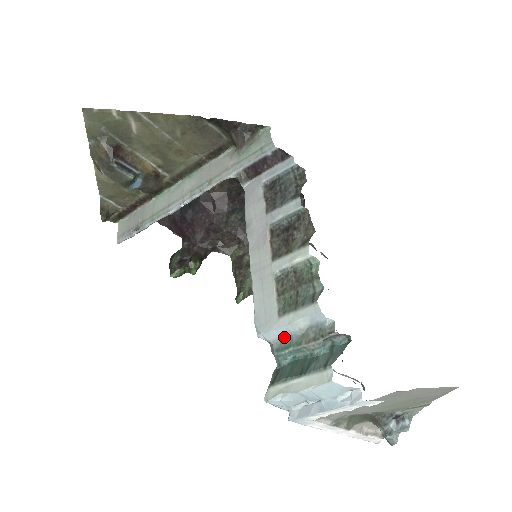
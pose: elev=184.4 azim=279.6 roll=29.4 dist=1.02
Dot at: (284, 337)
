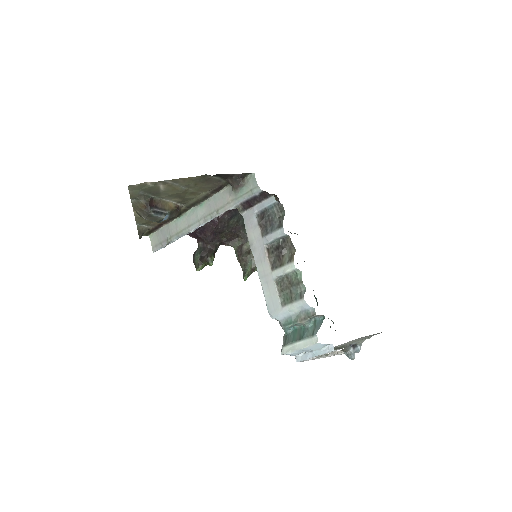
Dot at: (287, 318)
